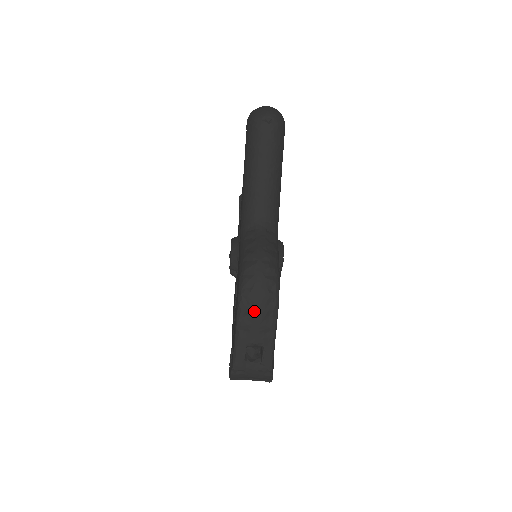
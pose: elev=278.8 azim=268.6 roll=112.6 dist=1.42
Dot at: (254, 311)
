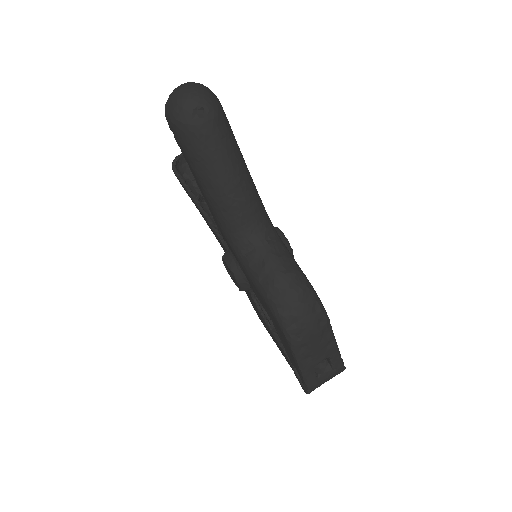
Dot at: (309, 340)
